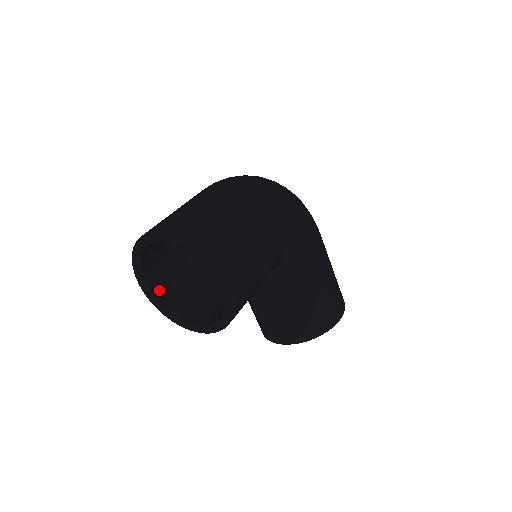
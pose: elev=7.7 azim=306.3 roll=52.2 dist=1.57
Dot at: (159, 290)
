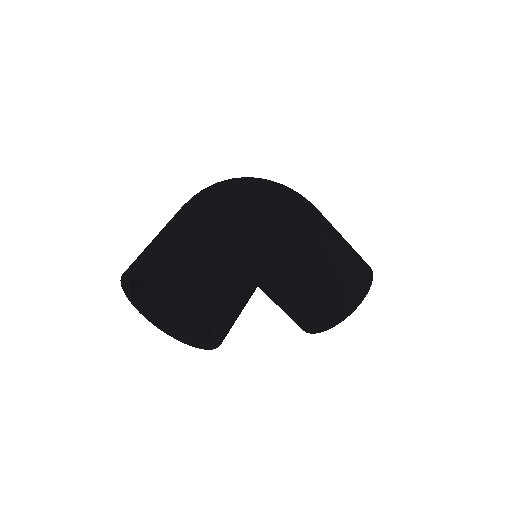
Dot at: (165, 318)
